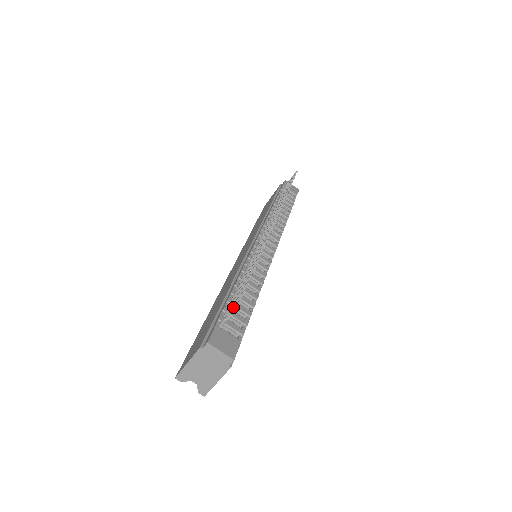
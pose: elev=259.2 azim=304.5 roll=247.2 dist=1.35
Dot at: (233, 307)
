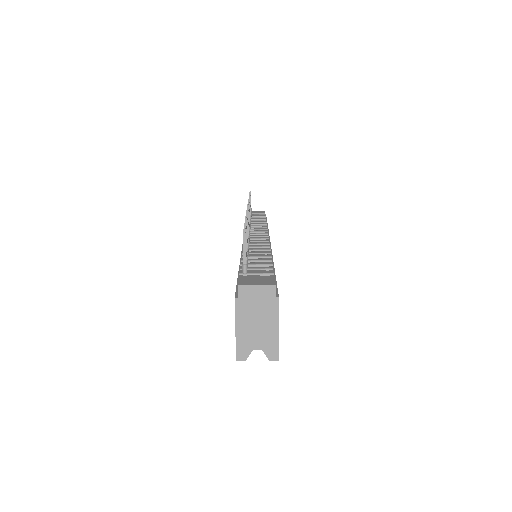
Dot at: occluded
